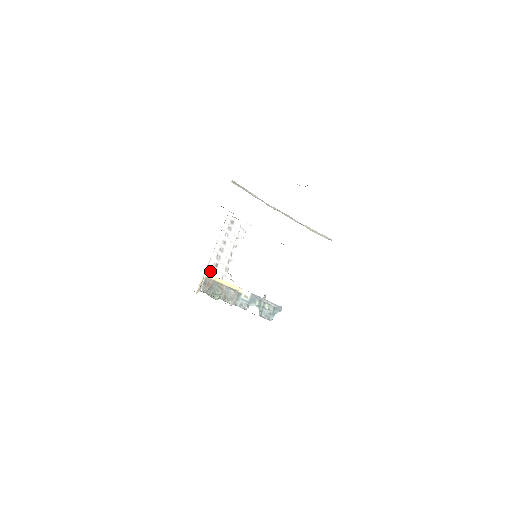
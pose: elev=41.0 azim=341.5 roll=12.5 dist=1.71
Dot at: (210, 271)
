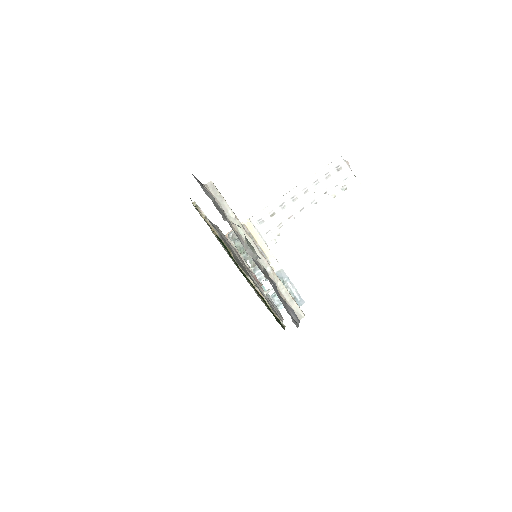
Dot at: (259, 218)
